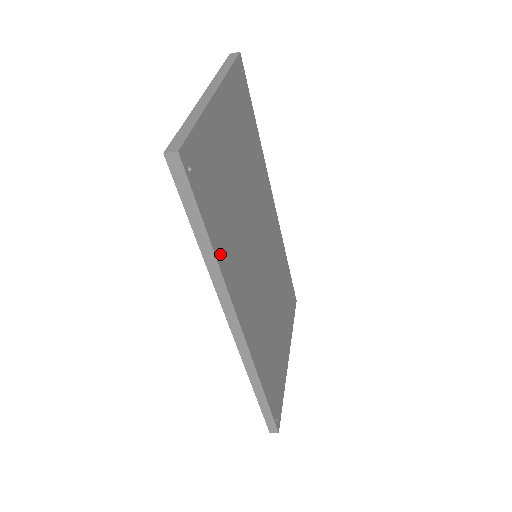
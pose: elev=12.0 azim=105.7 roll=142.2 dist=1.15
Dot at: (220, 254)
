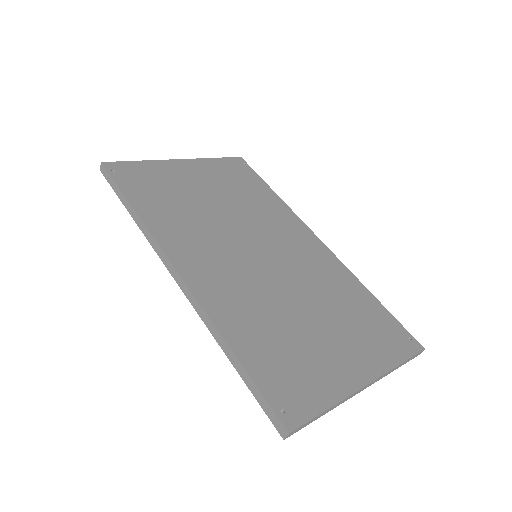
Dot at: (146, 215)
